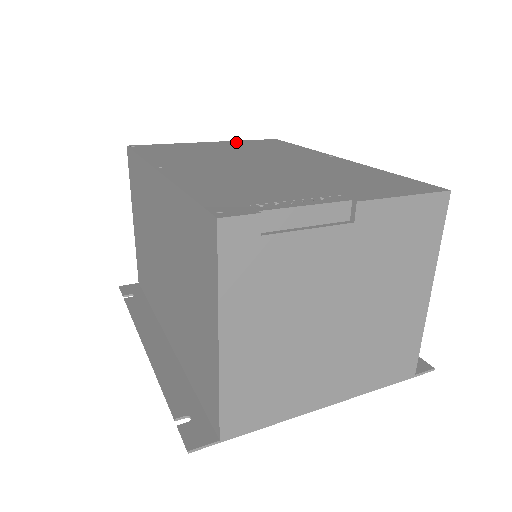
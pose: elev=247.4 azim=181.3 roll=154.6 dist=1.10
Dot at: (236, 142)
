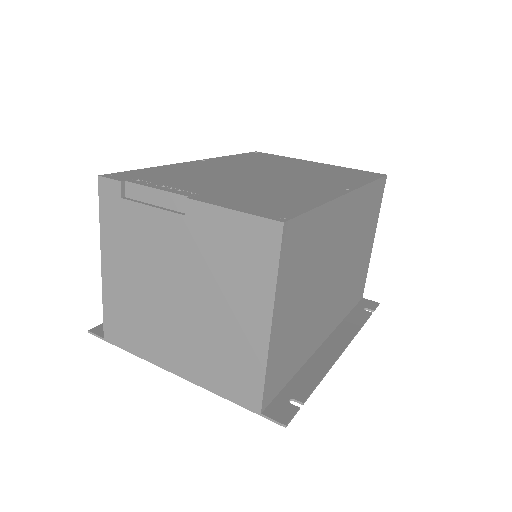
Dot at: (337, 167)
